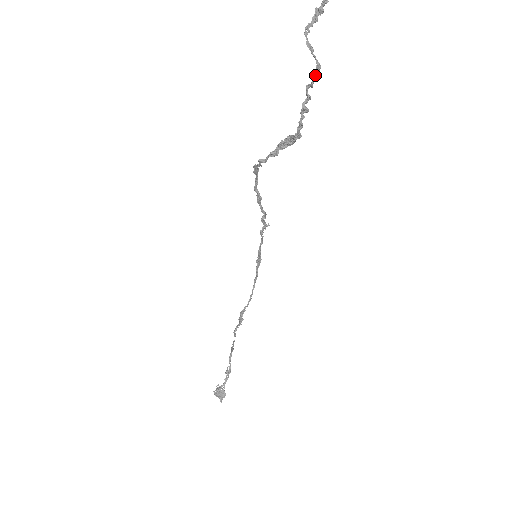
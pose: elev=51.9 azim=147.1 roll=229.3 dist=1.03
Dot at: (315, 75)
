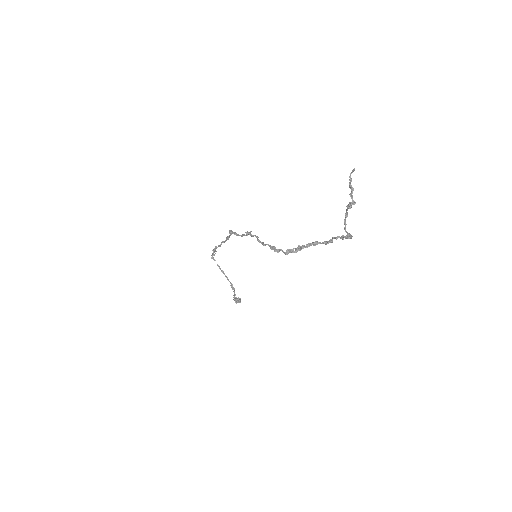
Dot at: (347, 237)
